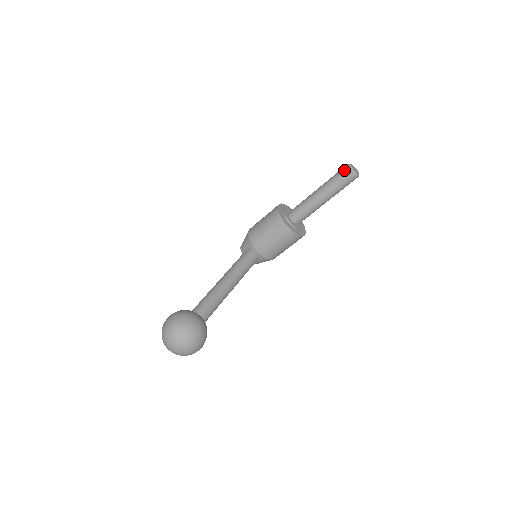
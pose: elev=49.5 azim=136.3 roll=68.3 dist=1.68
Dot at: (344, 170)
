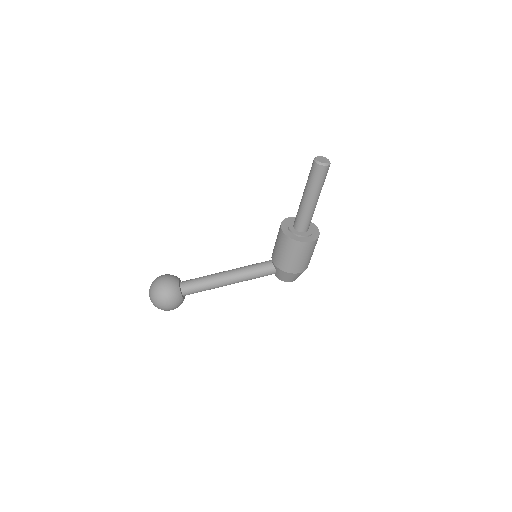
Dot at: occluded
